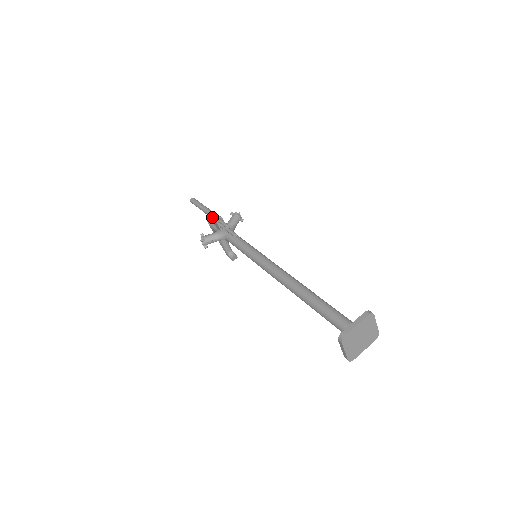
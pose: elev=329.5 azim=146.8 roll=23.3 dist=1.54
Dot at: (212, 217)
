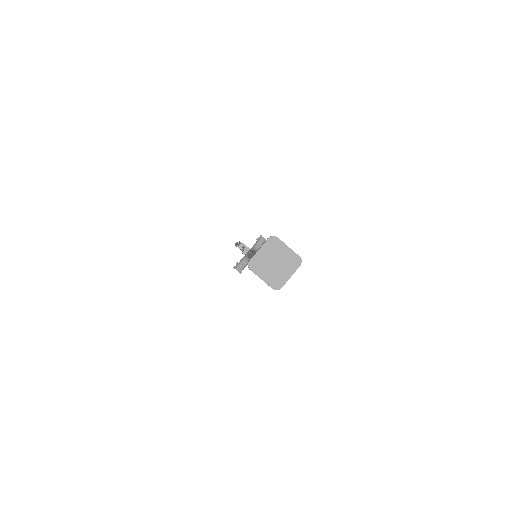
Dot at: (236, 245)
